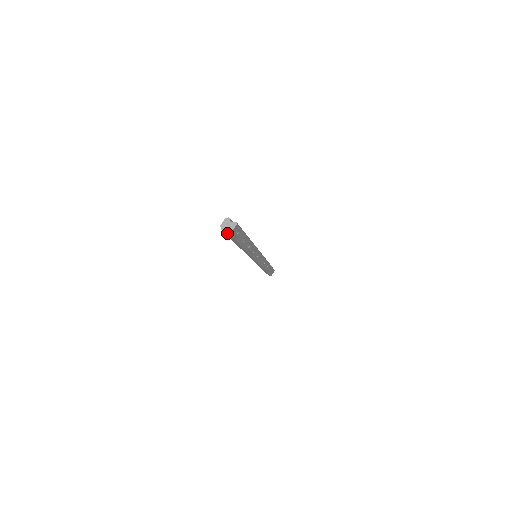
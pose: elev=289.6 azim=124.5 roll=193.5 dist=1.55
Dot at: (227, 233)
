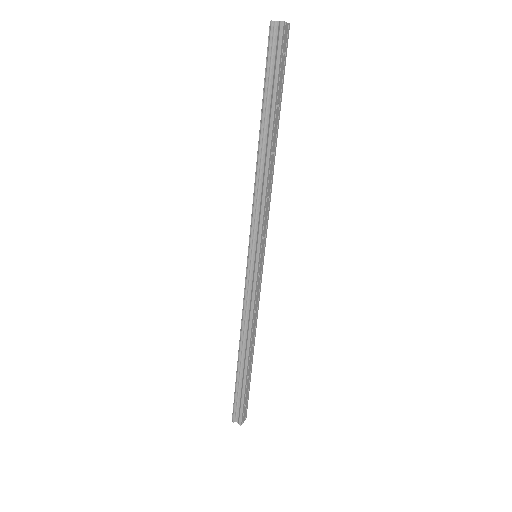
Dot at: (280, 21)
